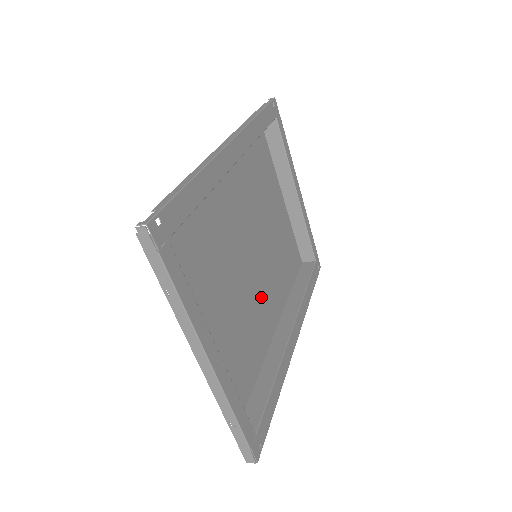
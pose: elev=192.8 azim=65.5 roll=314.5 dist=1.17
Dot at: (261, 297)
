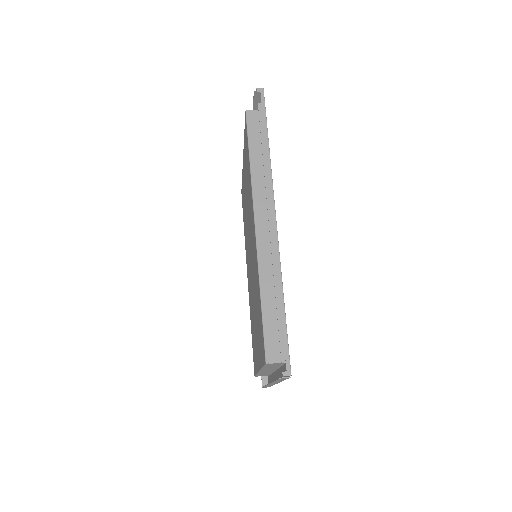
Dot at: occluded
